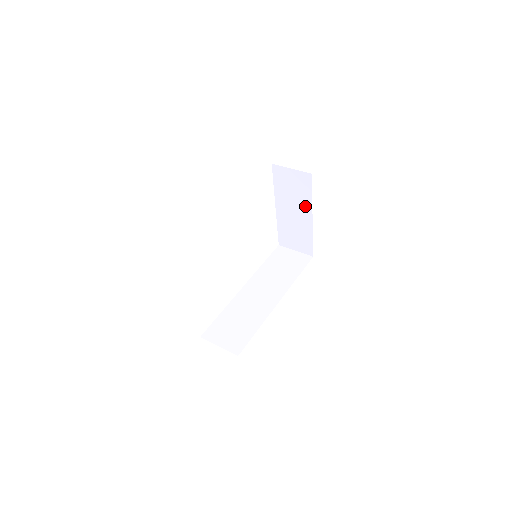
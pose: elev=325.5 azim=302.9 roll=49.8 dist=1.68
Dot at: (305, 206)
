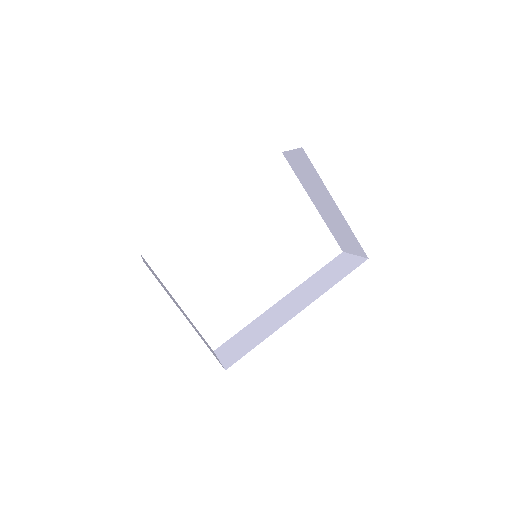
Dot at: (324, 191)
